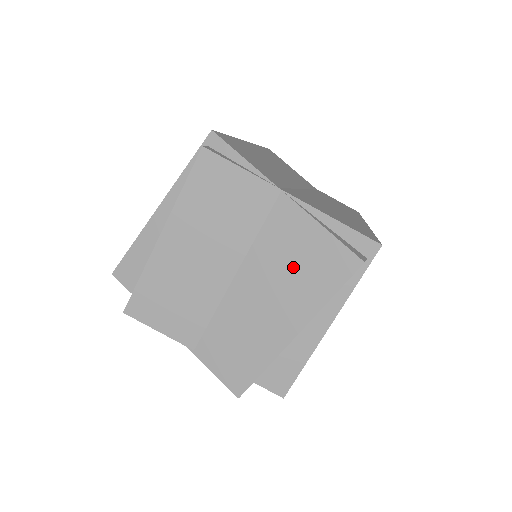
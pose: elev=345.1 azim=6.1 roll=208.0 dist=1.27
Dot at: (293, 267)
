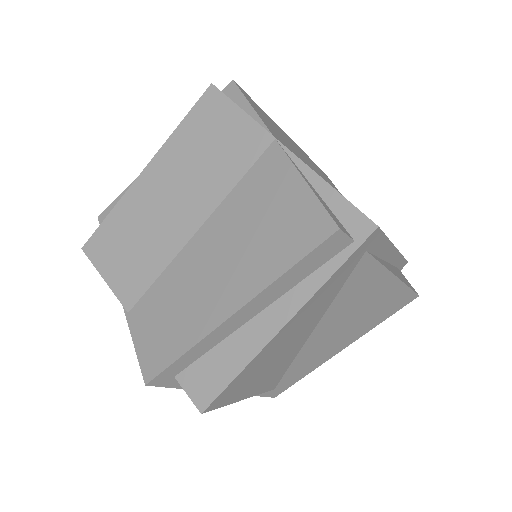
Dot at: (258, 226)
